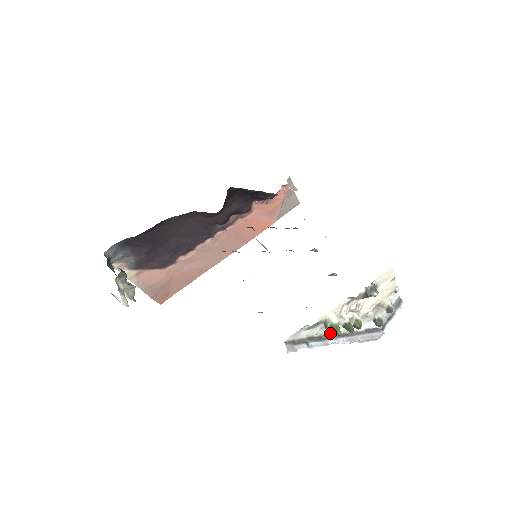
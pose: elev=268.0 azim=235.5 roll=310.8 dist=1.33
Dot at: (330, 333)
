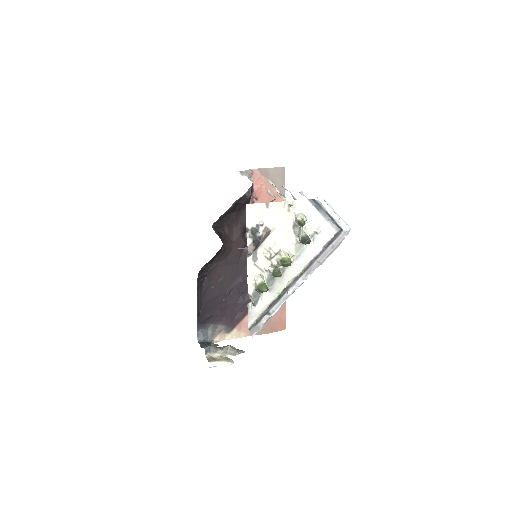
Dot at: (287, 284)
